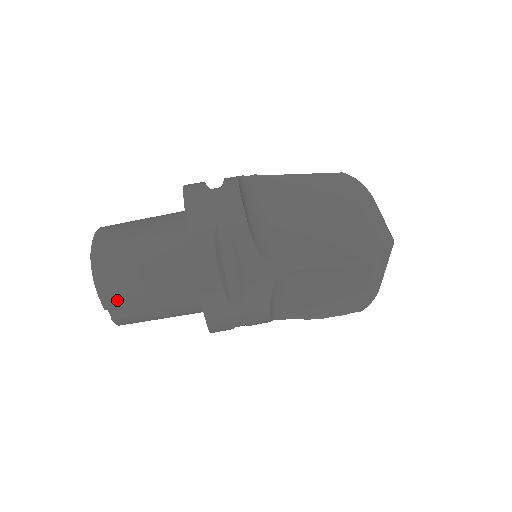
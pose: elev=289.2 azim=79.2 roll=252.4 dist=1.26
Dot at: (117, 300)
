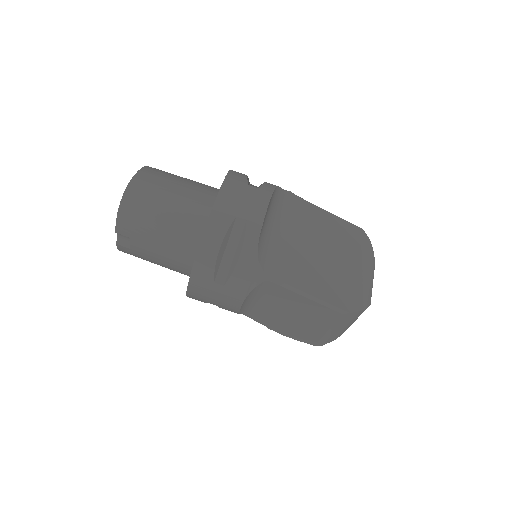
Dot at: (129, 231)
